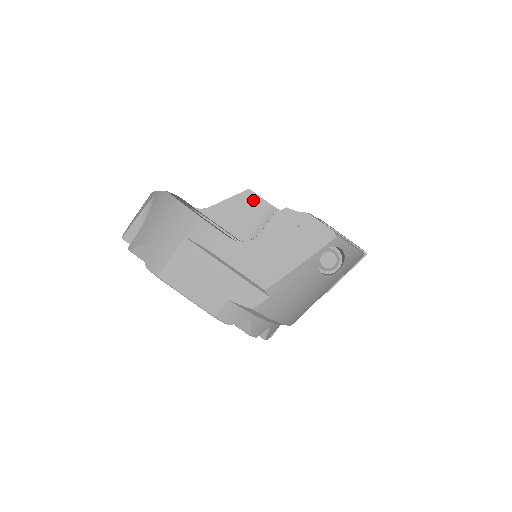
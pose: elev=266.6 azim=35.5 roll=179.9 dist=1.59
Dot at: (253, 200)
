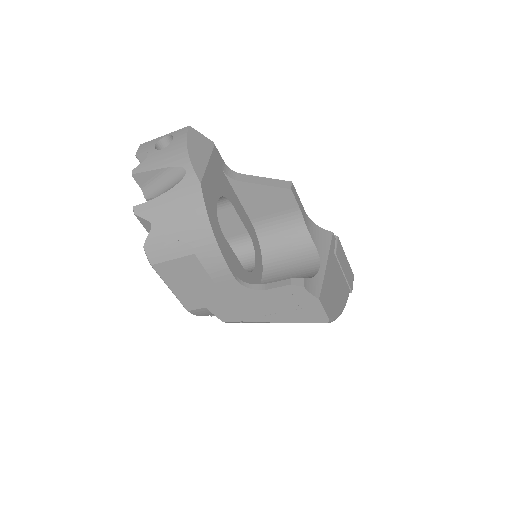
Dot at: (288, 200)
